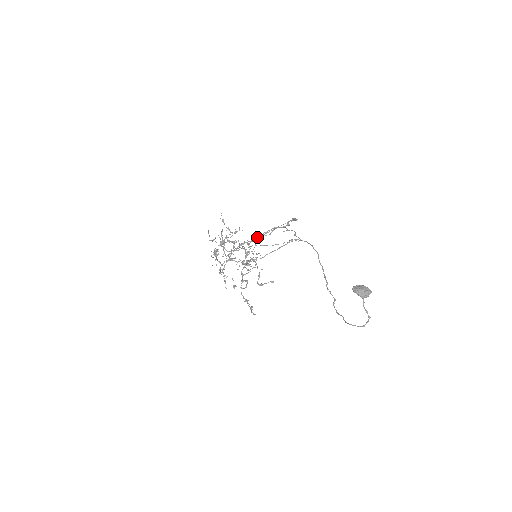
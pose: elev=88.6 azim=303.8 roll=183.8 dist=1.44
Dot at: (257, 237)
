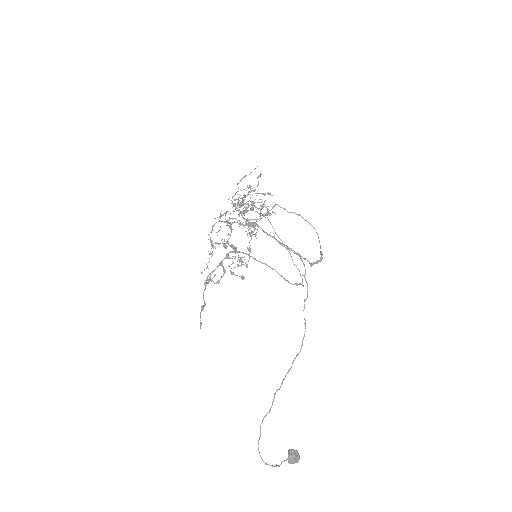
Dot at: (276, 240)
